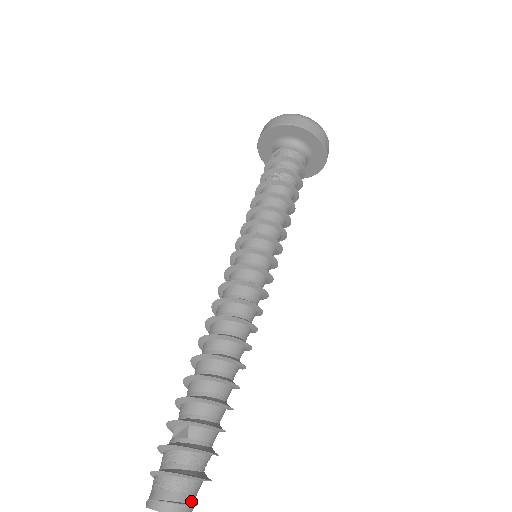
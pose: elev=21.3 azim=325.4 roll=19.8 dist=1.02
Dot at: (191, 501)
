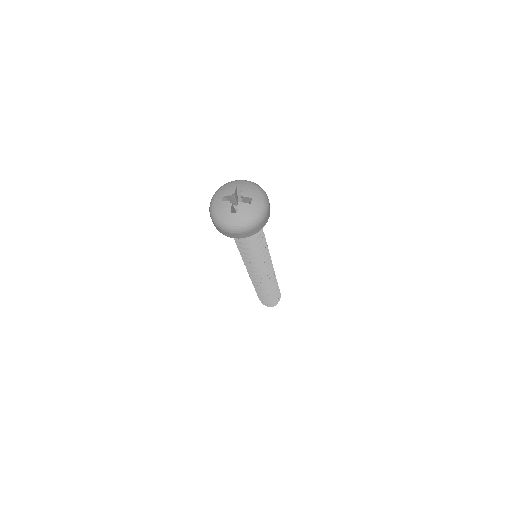
Dot at: occluded
